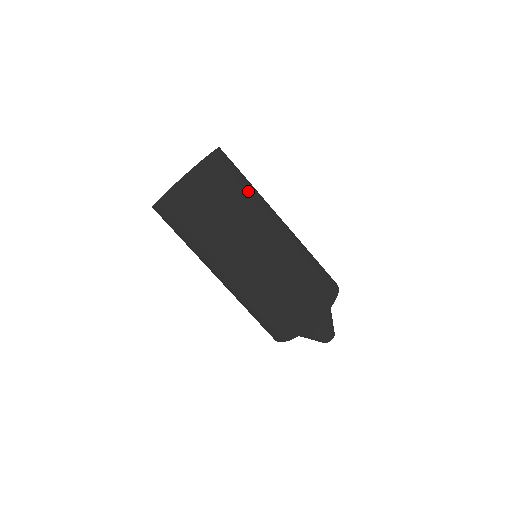
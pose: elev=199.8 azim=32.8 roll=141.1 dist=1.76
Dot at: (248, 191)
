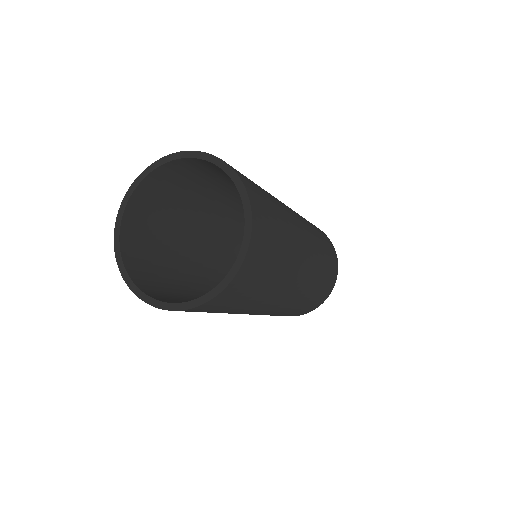
Dot at: (279, 210)
